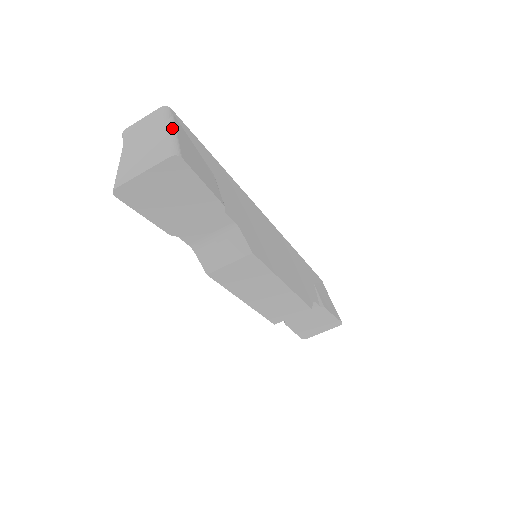
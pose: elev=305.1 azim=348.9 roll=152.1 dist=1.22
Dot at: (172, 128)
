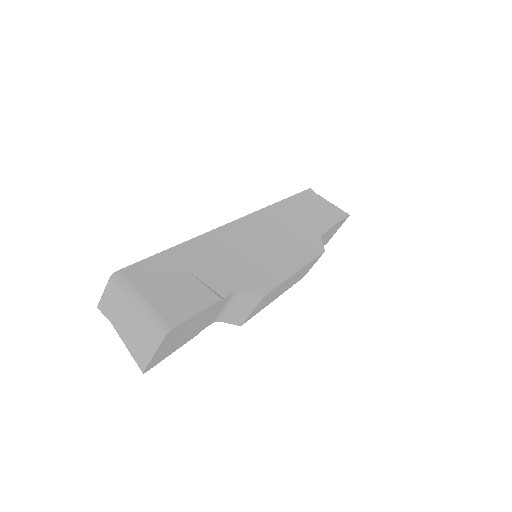
Dot at: (139, 298)
